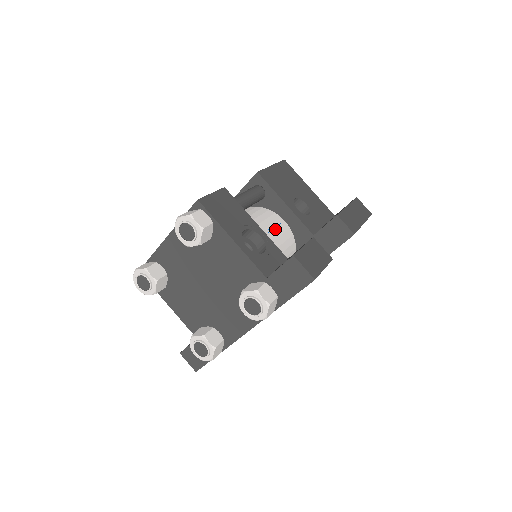
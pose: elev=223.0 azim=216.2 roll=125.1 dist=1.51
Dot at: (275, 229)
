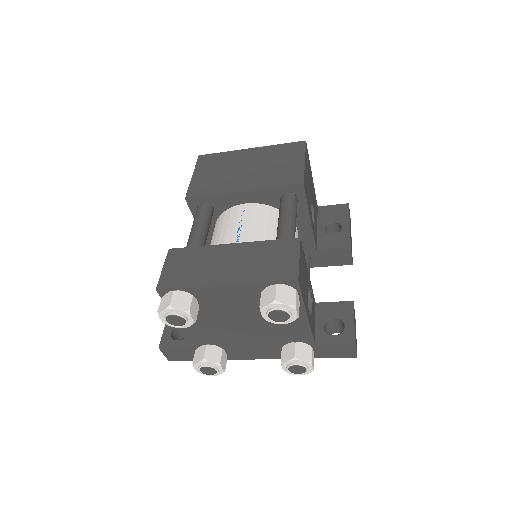
Dot at: occluded
